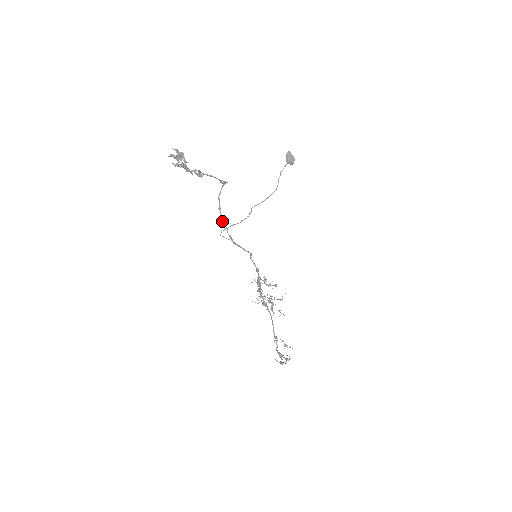
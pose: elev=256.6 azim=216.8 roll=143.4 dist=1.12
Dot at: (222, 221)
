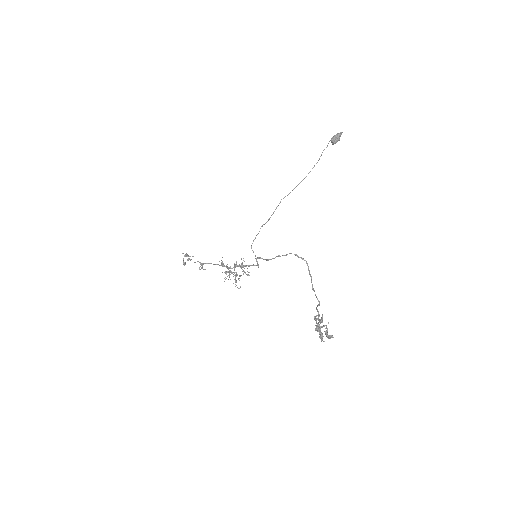
Dot at: occluded
